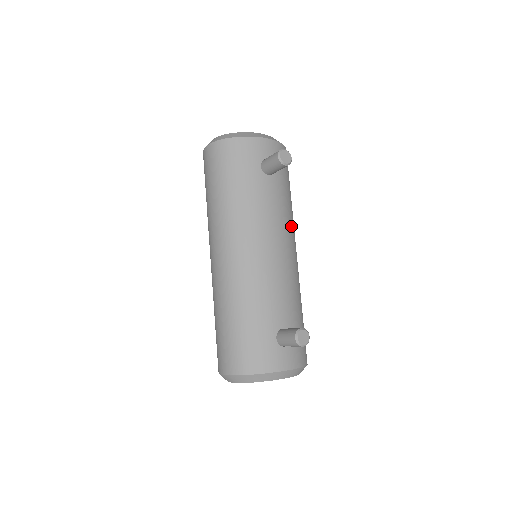
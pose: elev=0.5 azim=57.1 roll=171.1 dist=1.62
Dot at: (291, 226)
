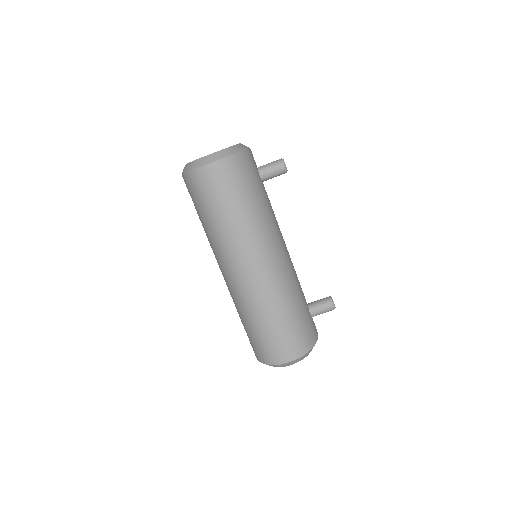
Dot at: occluded
